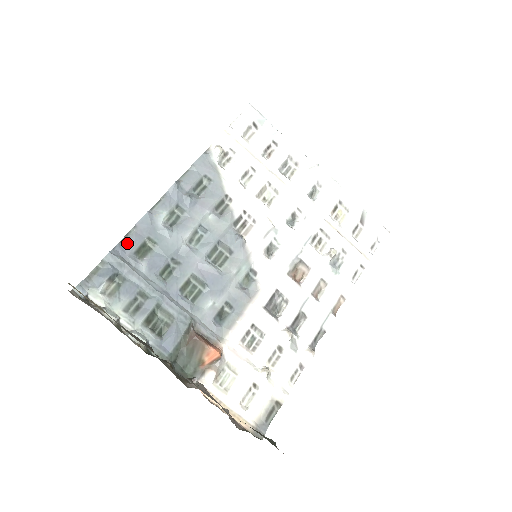
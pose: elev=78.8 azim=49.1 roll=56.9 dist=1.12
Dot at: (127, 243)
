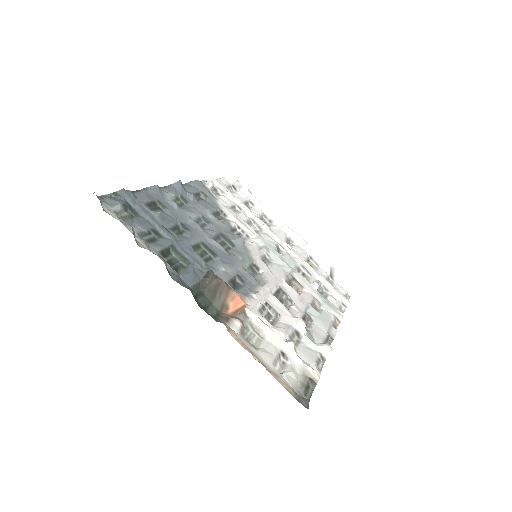
Dot at: (138, 195)
